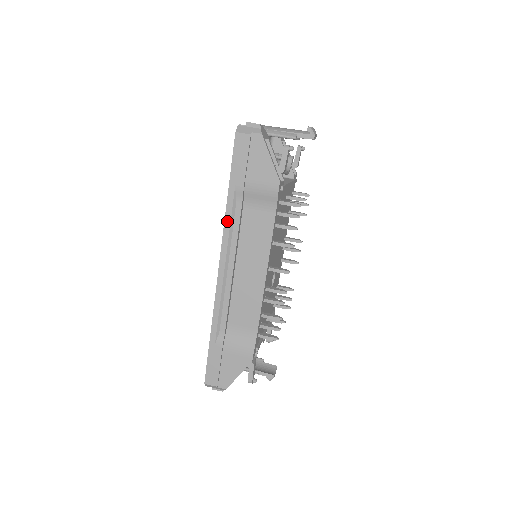
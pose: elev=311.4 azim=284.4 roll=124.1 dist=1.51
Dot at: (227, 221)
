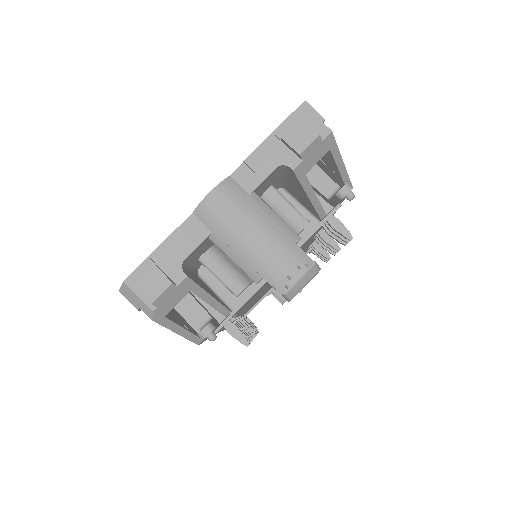
Dot at: occluded
